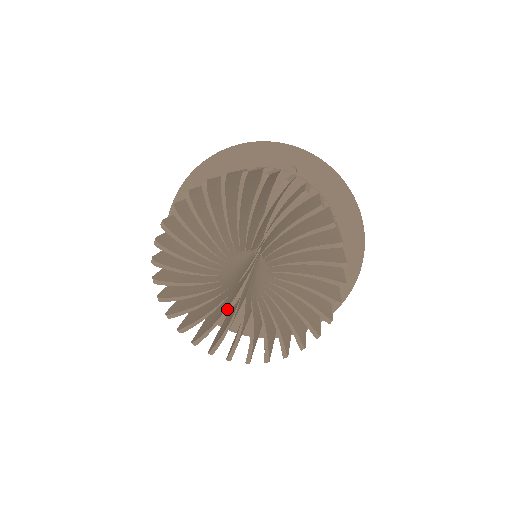
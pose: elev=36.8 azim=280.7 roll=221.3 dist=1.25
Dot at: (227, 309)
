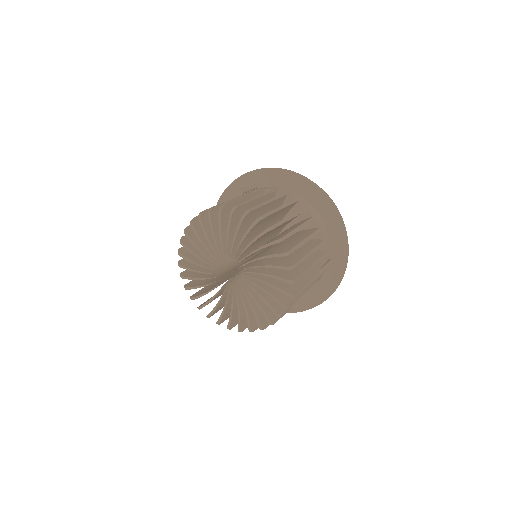
Dot at: (237, 299)
